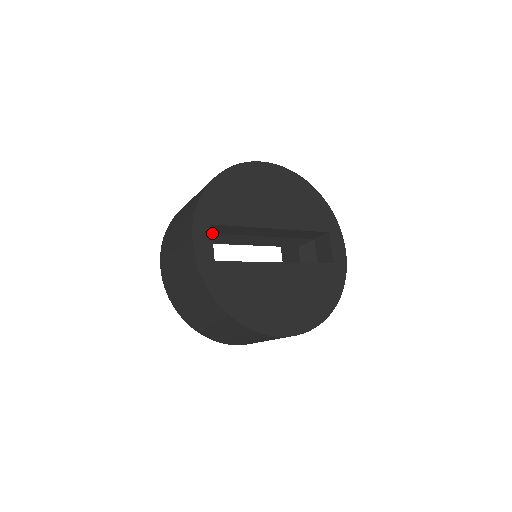
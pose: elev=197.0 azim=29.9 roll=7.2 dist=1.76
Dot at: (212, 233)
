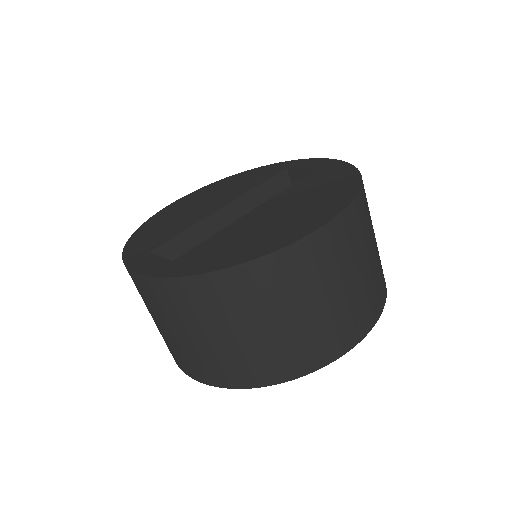
Dot at: occluded
